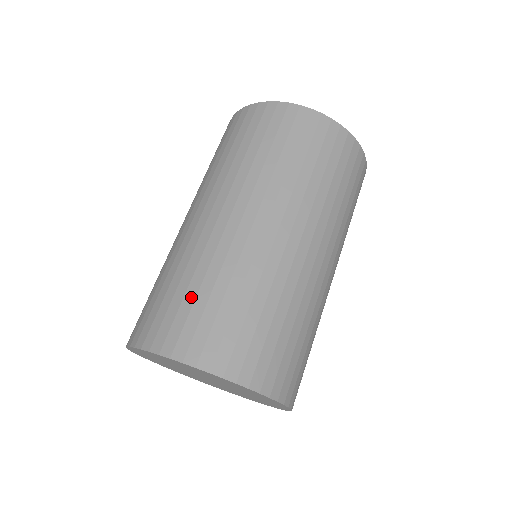
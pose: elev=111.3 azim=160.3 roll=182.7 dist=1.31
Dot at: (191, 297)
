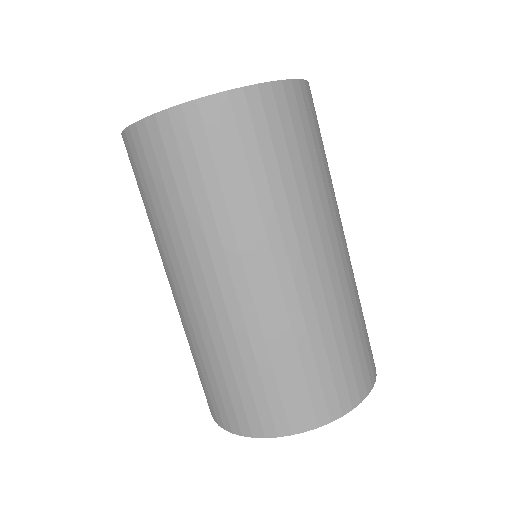
Dot at: (212, 379)
